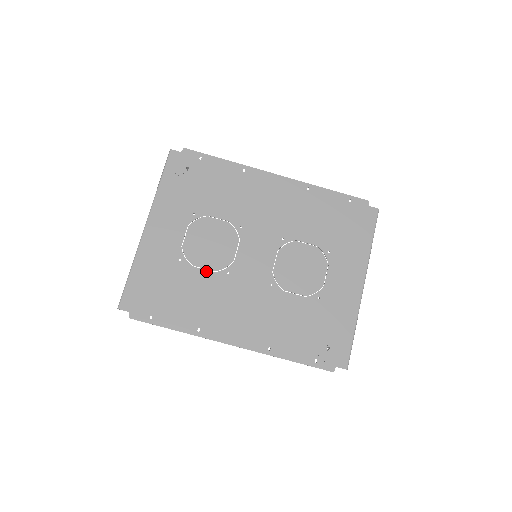
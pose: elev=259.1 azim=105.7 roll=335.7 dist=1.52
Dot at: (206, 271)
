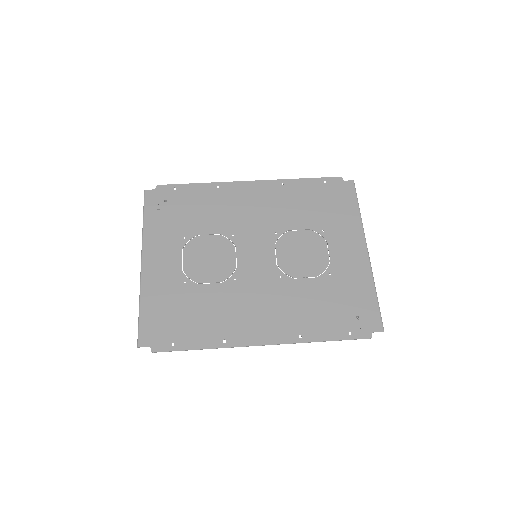
Dot at: (213, 284)
